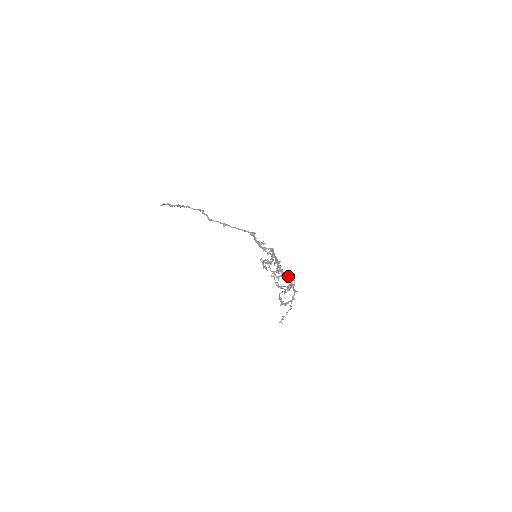
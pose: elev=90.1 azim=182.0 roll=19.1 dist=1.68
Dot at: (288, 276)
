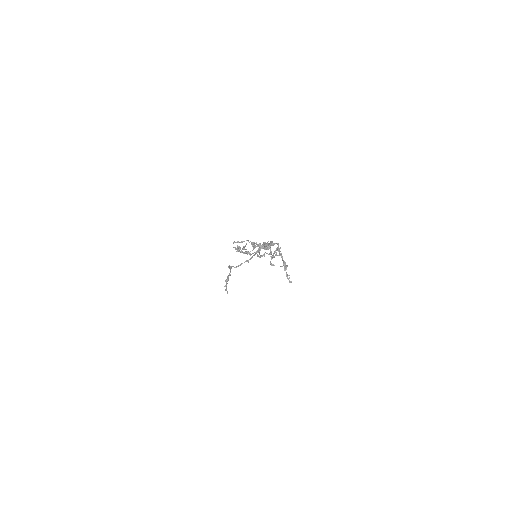
Dot at: (263, 243)
